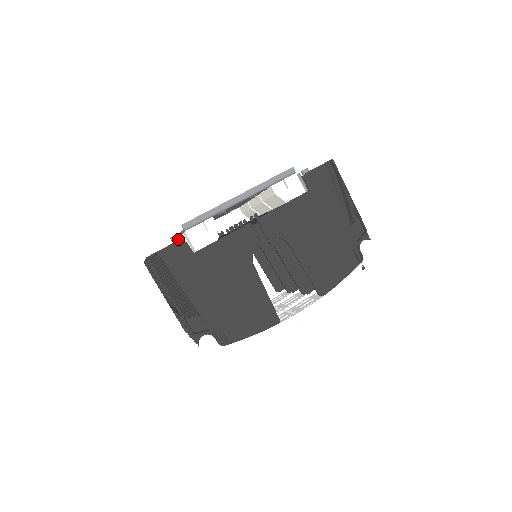
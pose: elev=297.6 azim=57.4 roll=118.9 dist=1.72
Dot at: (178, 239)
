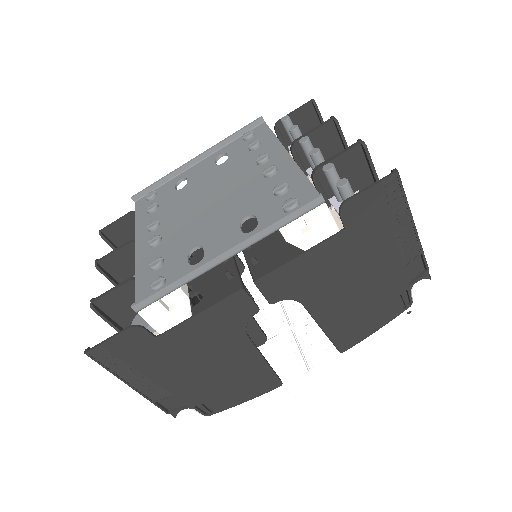
Dot at: occluded
